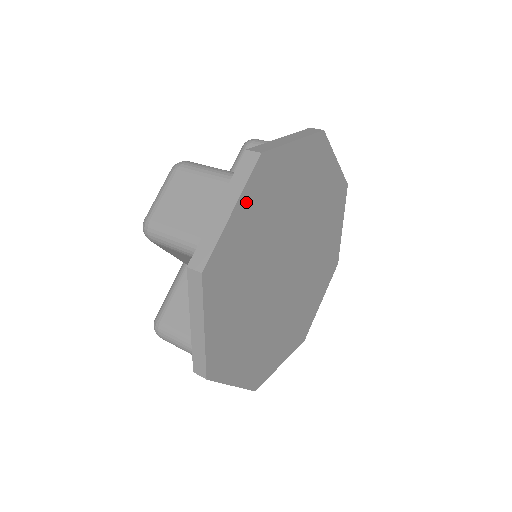
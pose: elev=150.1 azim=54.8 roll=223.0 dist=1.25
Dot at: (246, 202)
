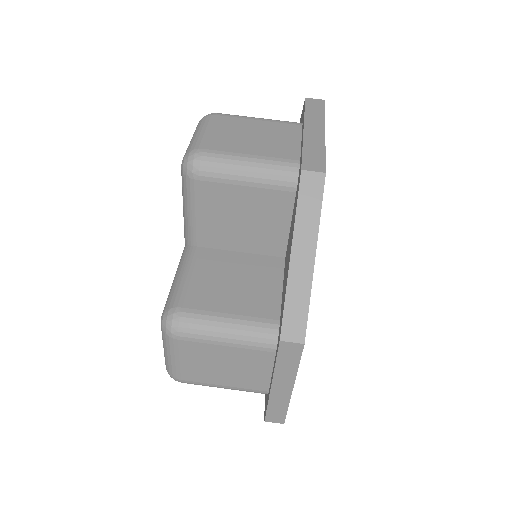
Dot at: occluded
